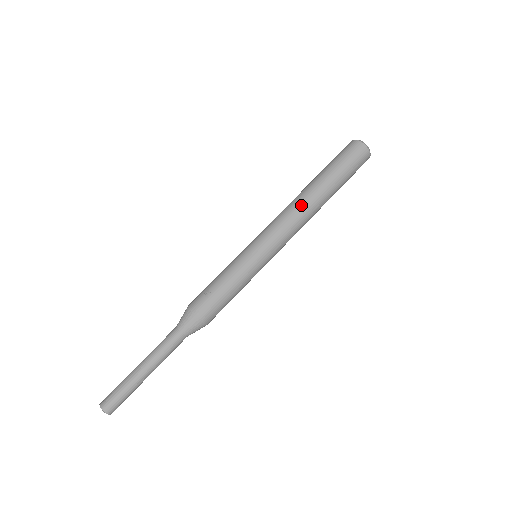
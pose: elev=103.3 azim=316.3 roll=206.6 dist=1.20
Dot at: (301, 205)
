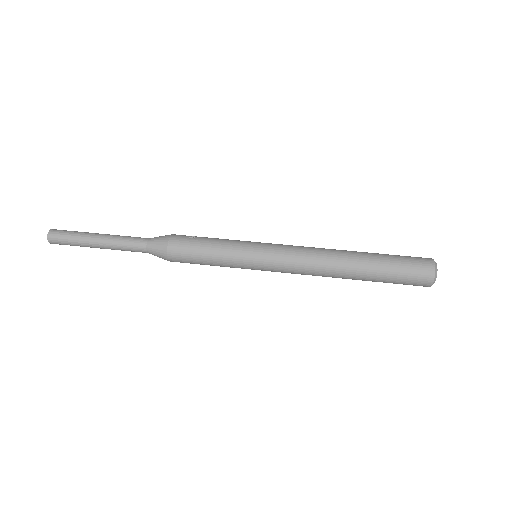
Dot at: (329, 253)
